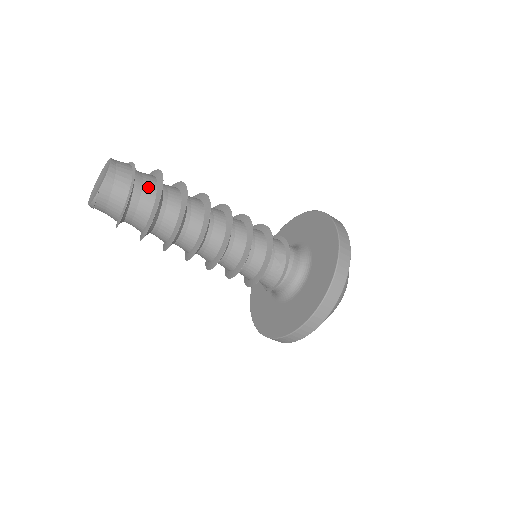
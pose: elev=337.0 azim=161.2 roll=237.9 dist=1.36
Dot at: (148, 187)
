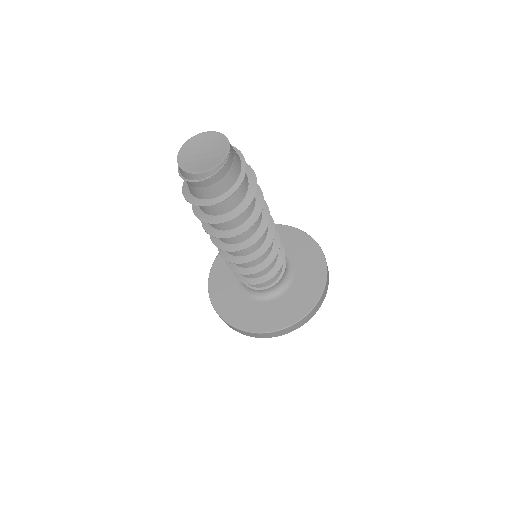
Dot at: occluded
